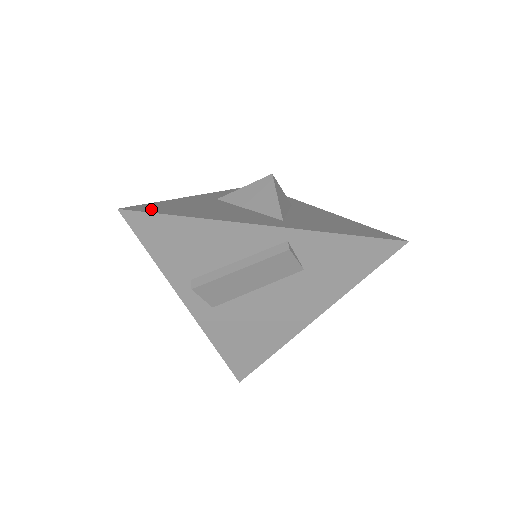
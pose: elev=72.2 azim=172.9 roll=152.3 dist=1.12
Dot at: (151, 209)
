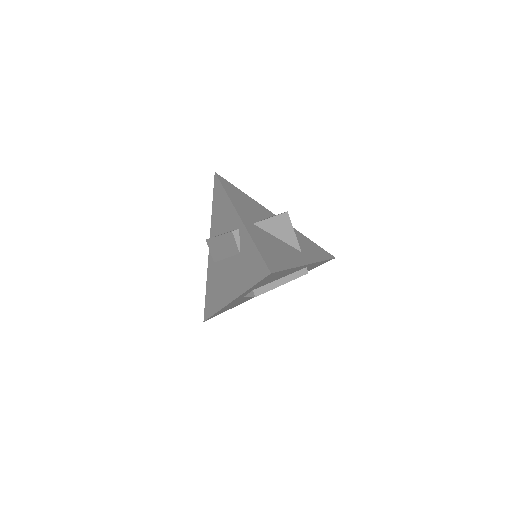
Dot at: (274, 265)
